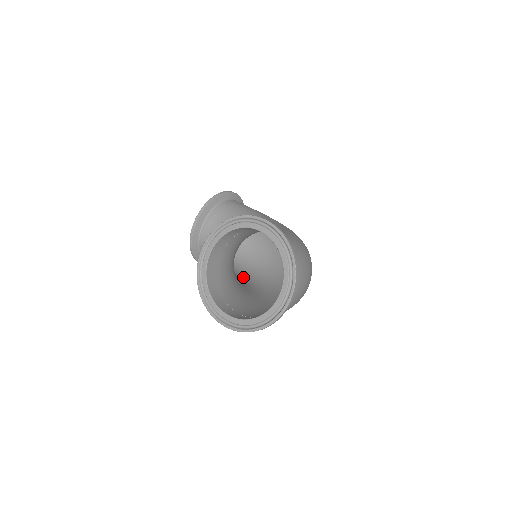
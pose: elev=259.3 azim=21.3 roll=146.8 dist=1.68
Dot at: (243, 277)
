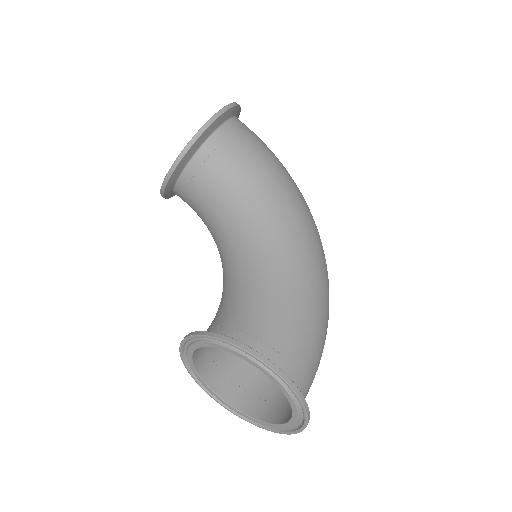
Dot at: occluded
